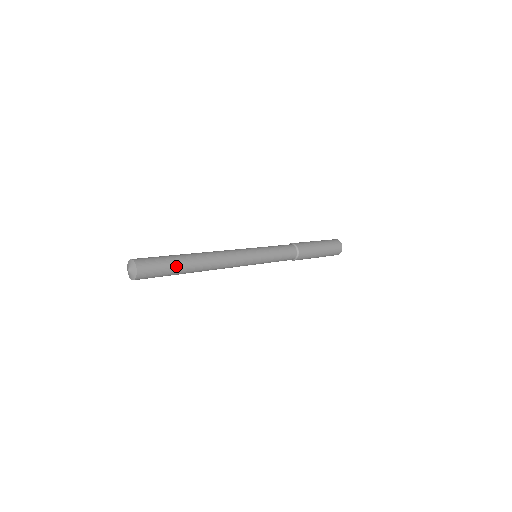
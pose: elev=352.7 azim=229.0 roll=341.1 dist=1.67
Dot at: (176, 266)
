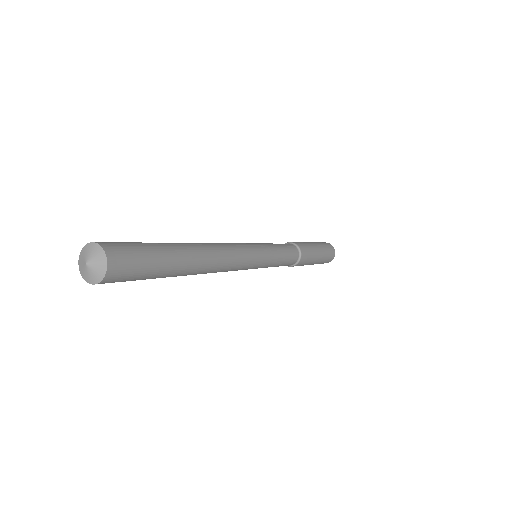
Dot at: (161, 275)
